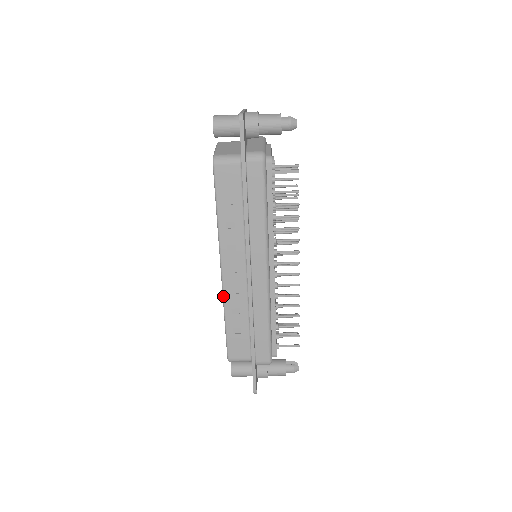
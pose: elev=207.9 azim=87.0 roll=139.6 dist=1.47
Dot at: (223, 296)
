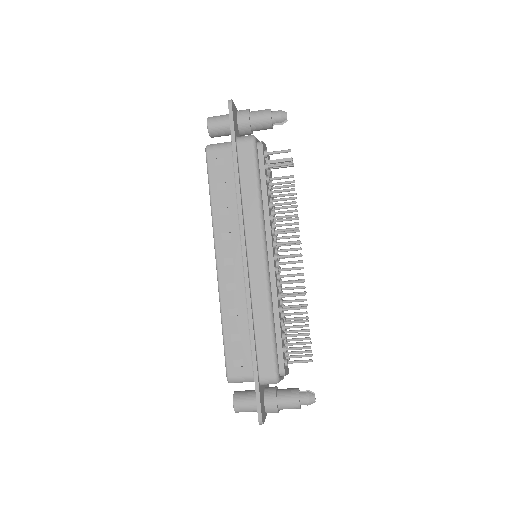
Dot at: (219, 294)
